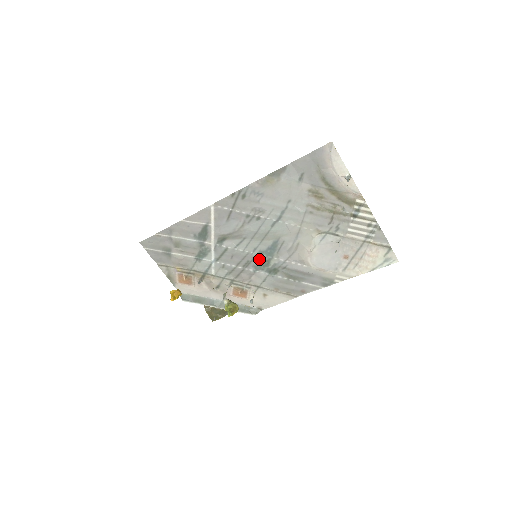
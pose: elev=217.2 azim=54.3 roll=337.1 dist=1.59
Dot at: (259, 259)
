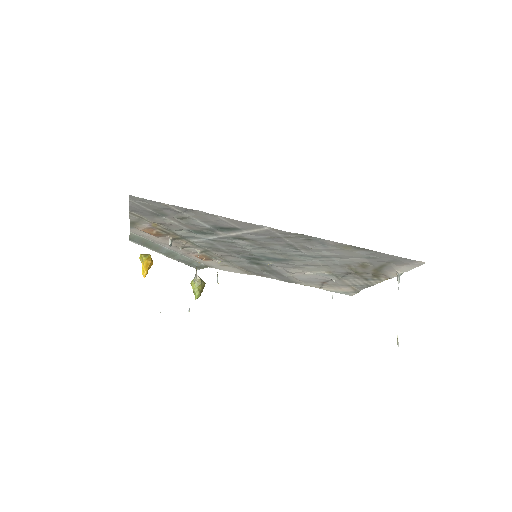
Dot at: (255, 257)
